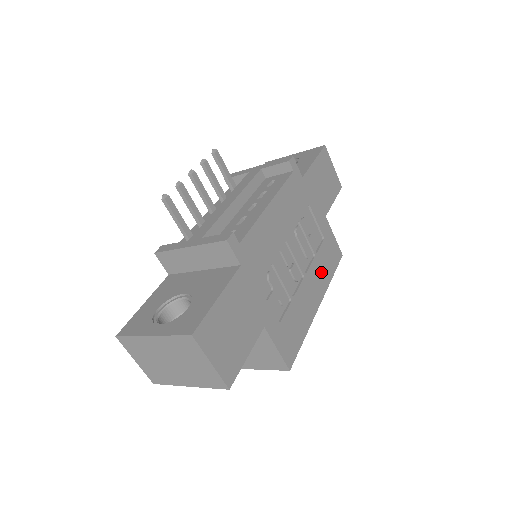
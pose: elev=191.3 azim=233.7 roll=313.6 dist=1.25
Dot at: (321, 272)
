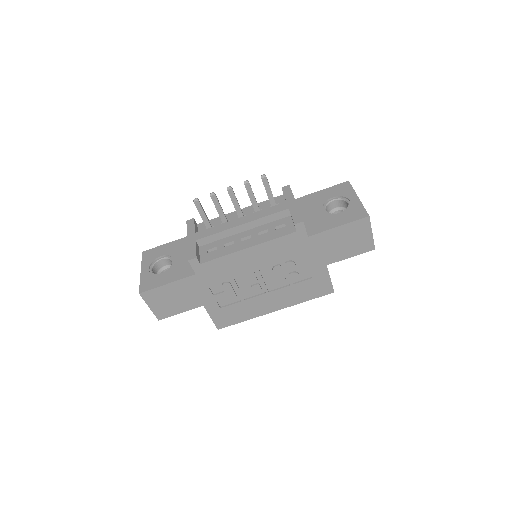
Dot at: (292, 295)
